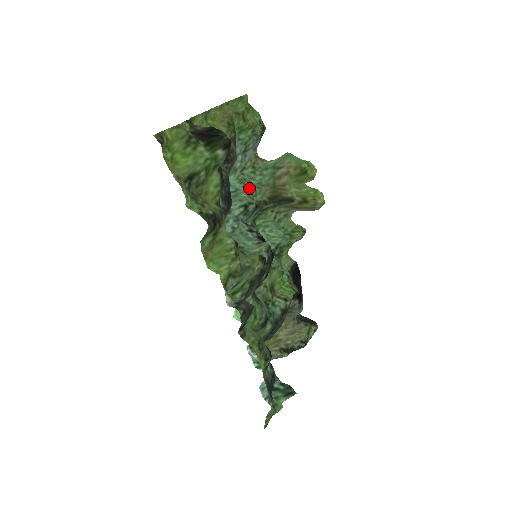
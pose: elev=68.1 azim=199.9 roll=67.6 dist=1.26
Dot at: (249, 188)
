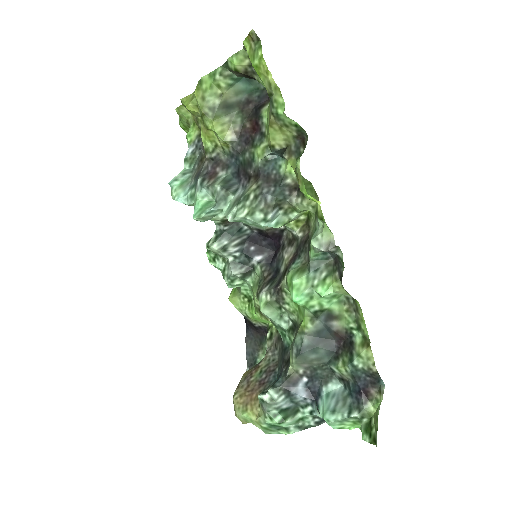
Dot at: occluded
